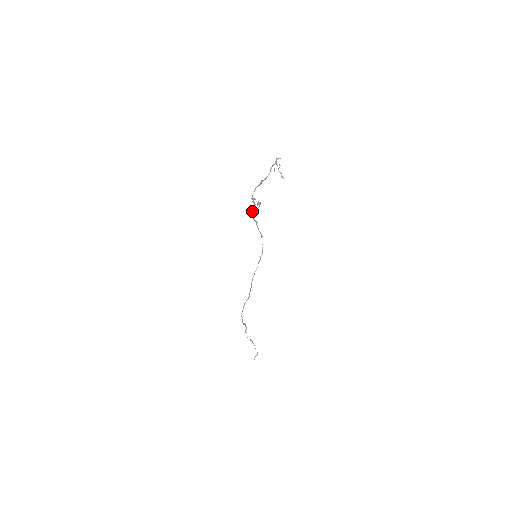
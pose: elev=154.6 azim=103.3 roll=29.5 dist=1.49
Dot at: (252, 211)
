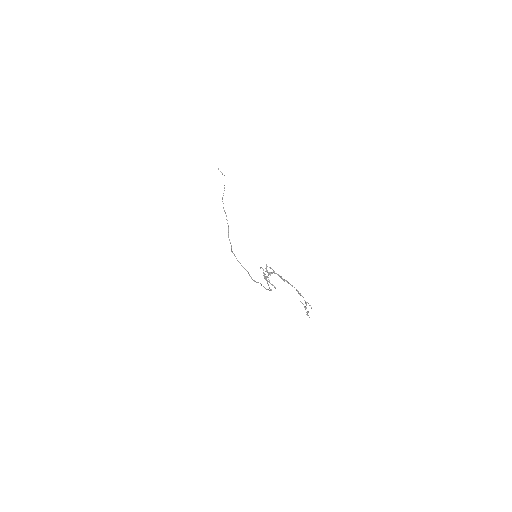
Dot at: occluded
